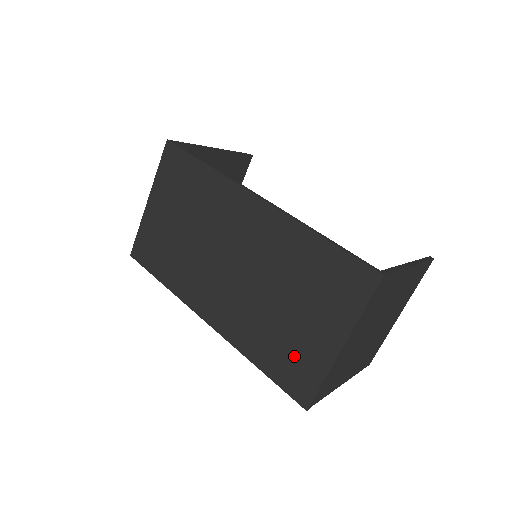
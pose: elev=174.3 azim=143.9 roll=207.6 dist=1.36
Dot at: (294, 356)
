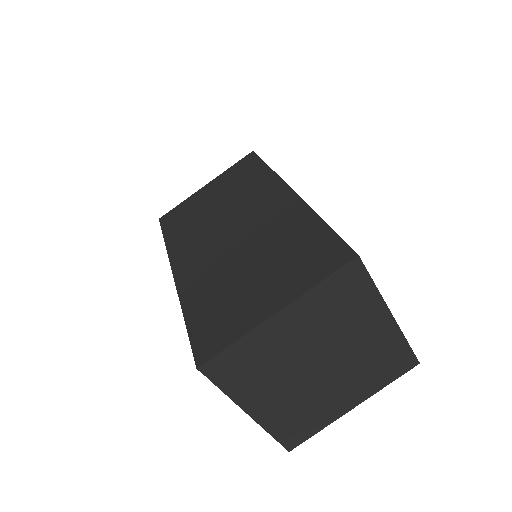
Dot at: (226, 313)
